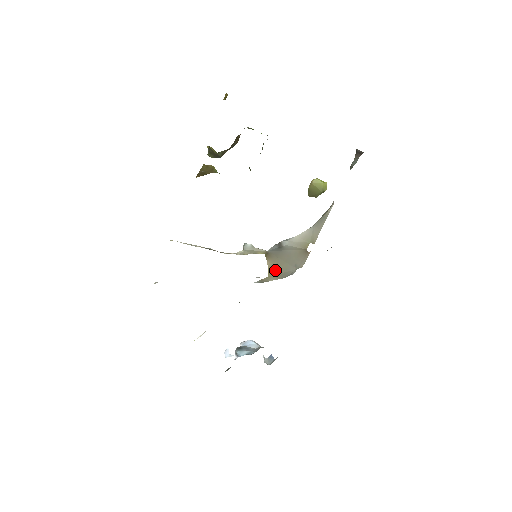
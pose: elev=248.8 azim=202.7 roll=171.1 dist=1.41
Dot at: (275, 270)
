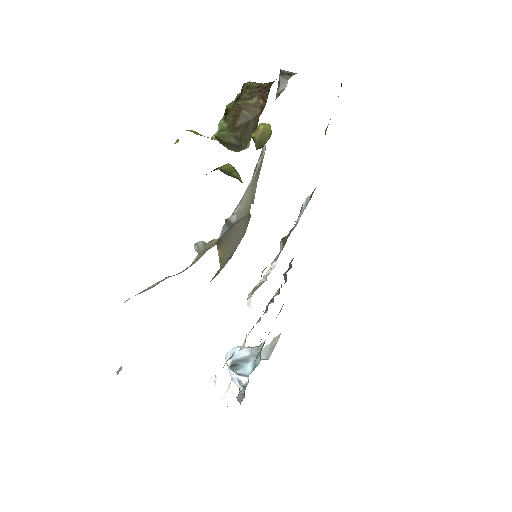
Dot at: (225, 256)
